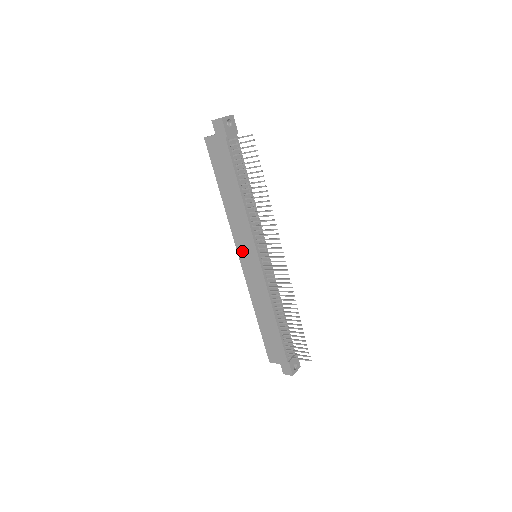
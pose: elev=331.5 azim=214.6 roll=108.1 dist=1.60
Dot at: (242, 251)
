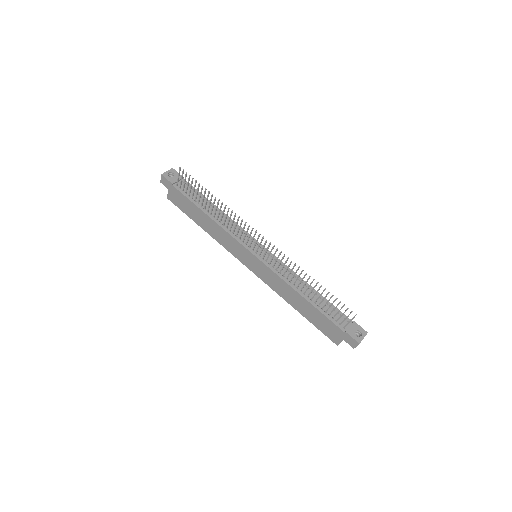
Dot at: (243, 259)
